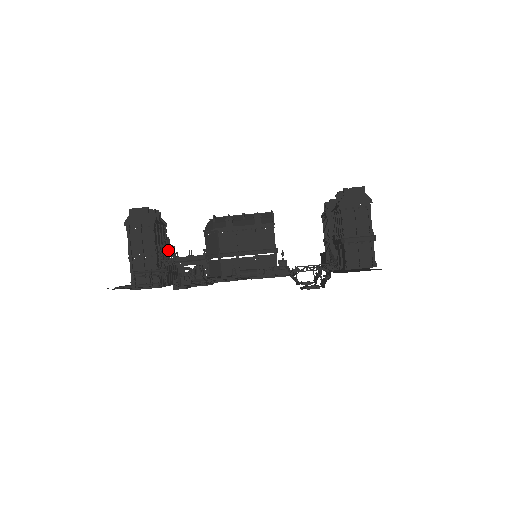
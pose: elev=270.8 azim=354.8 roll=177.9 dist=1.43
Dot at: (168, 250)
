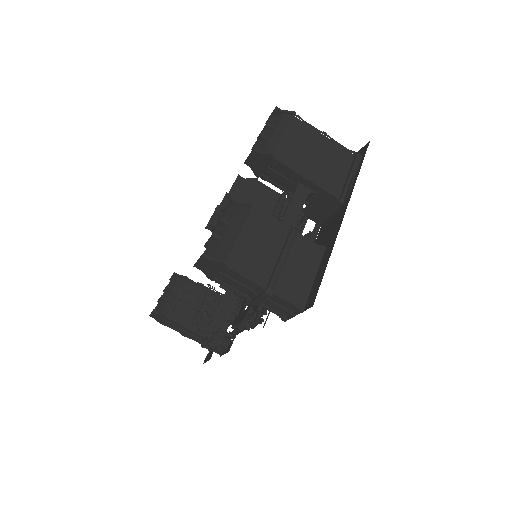
Dot at: (200, 310)
